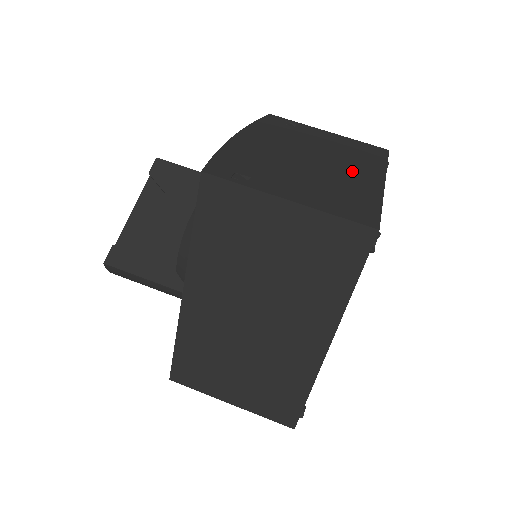
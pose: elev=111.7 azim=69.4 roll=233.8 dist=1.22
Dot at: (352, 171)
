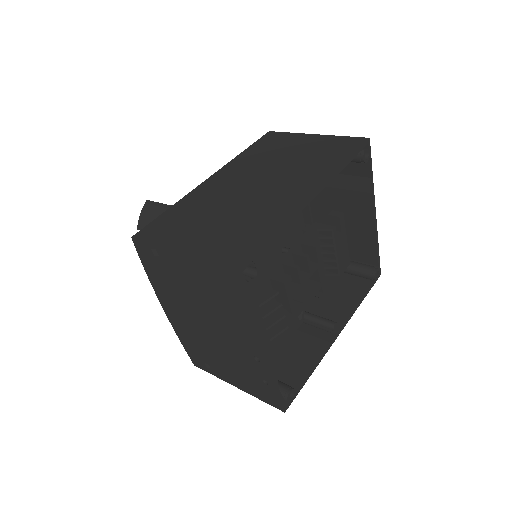
Dot at: (353, 209)
